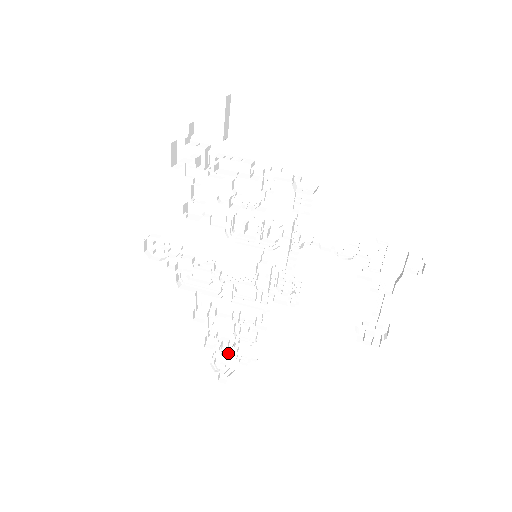
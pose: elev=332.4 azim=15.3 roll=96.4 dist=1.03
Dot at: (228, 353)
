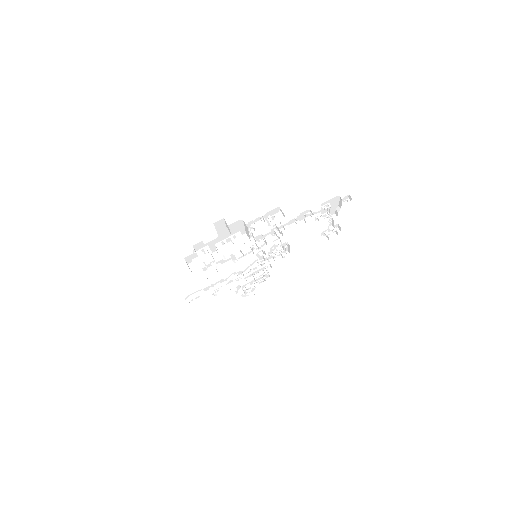
Dot at: (251, 288)
